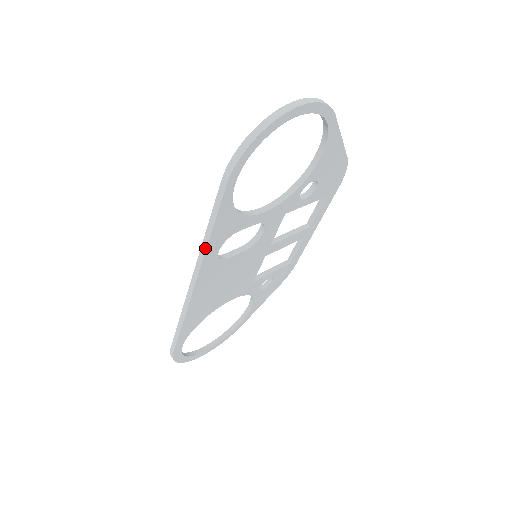
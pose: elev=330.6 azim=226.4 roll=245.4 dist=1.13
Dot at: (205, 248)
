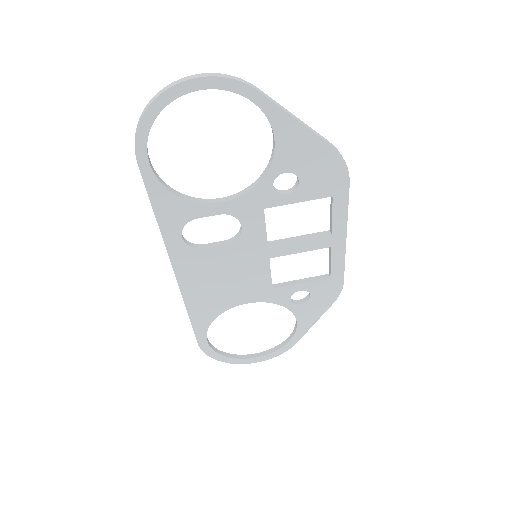
Dot at: (160, 230)
